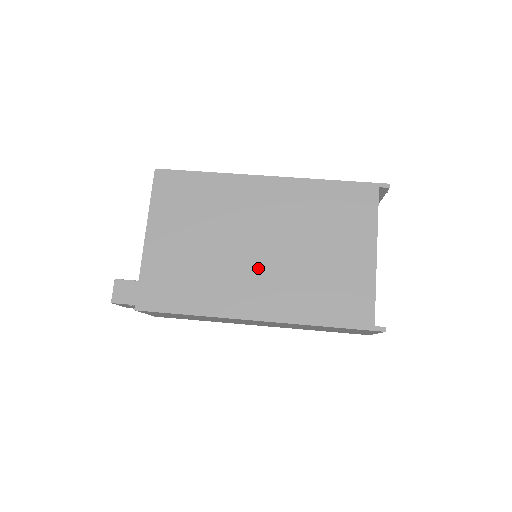
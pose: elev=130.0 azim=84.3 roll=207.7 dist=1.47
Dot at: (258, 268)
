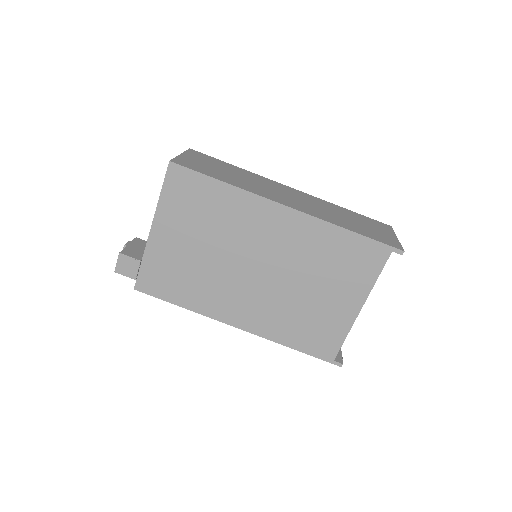
Dot at: (250, 288)
